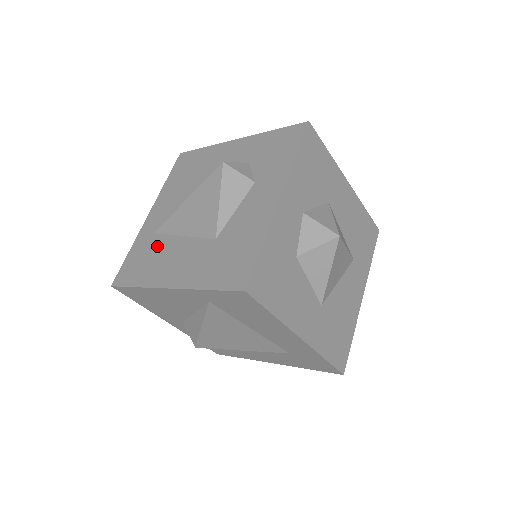
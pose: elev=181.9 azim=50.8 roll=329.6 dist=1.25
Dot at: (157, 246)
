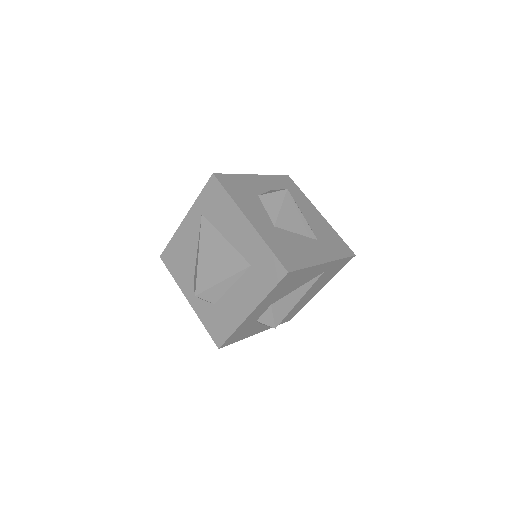
Dot at: occluded
